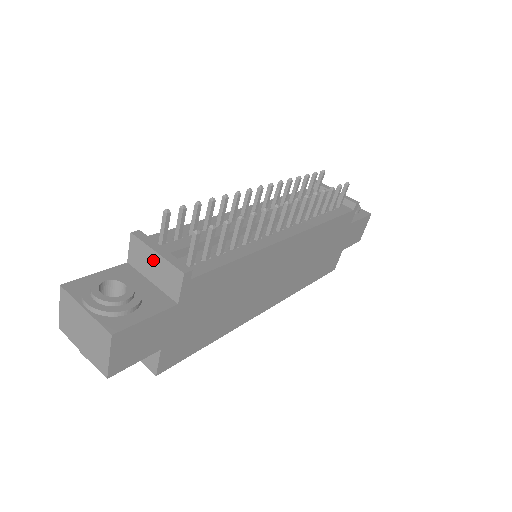
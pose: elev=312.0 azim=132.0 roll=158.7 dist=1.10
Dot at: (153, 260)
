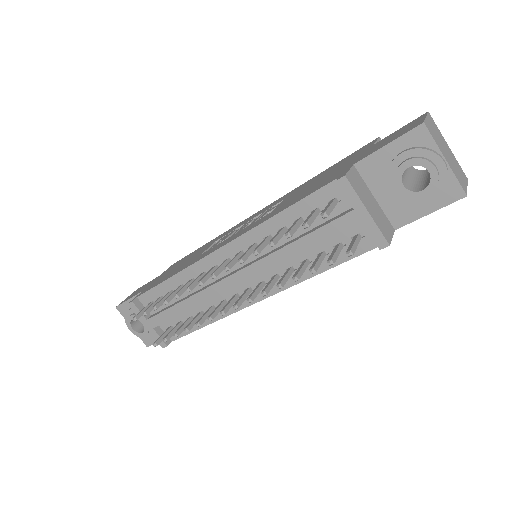
Dot at: occluded
